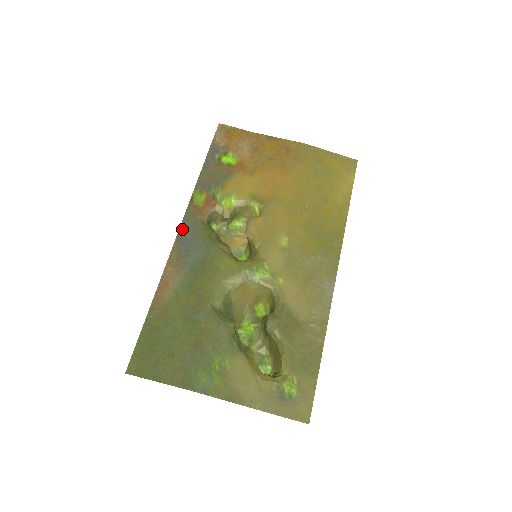
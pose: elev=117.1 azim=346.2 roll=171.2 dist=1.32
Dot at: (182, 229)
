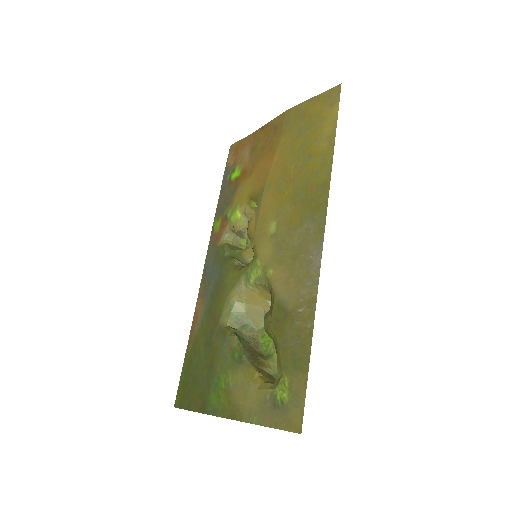
Dot at: (206, 261)
